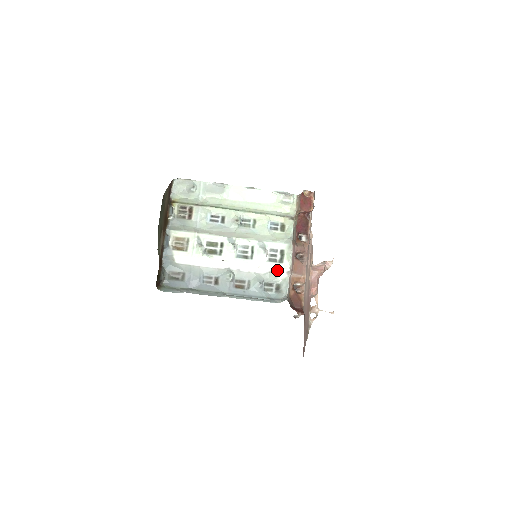
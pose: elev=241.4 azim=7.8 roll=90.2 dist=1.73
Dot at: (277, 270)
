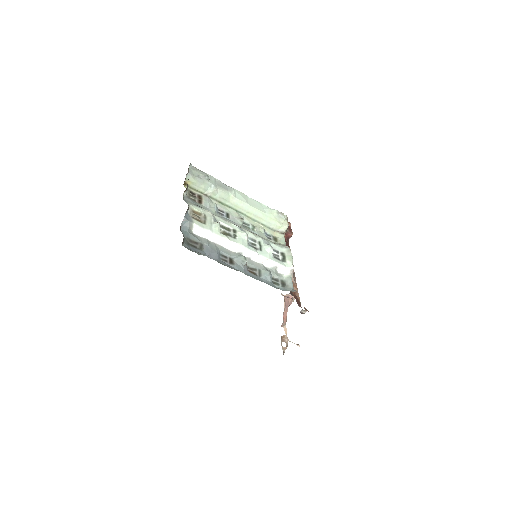
Dot at: (282, 267)
